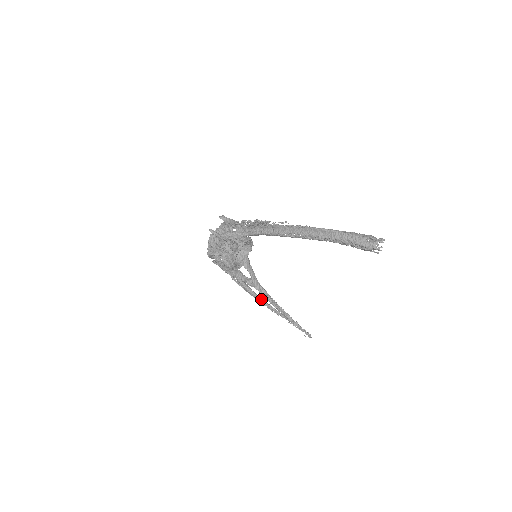
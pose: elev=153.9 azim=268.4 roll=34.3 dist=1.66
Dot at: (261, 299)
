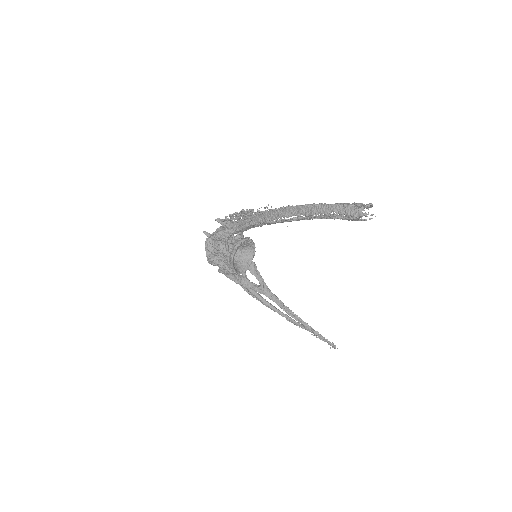
Dot at: (277, 310)
